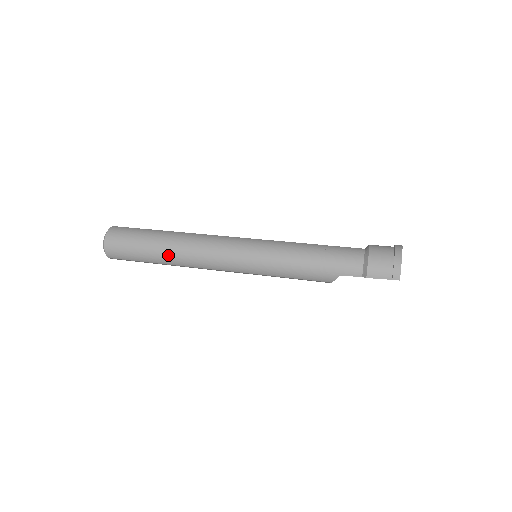
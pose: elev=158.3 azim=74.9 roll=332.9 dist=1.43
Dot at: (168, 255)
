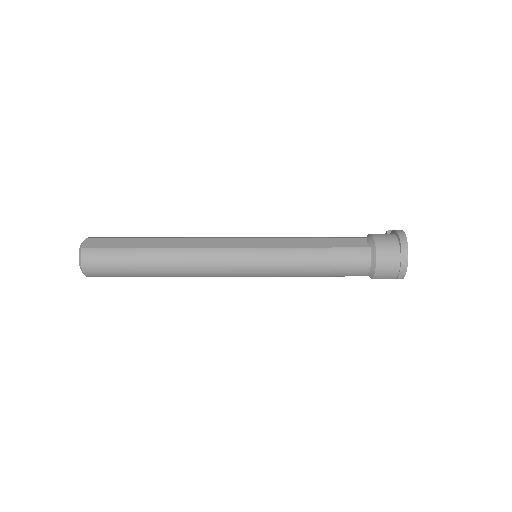
Dot at: (163, 276)
